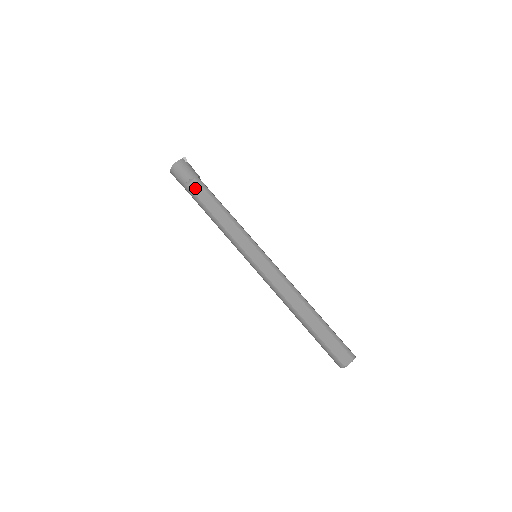
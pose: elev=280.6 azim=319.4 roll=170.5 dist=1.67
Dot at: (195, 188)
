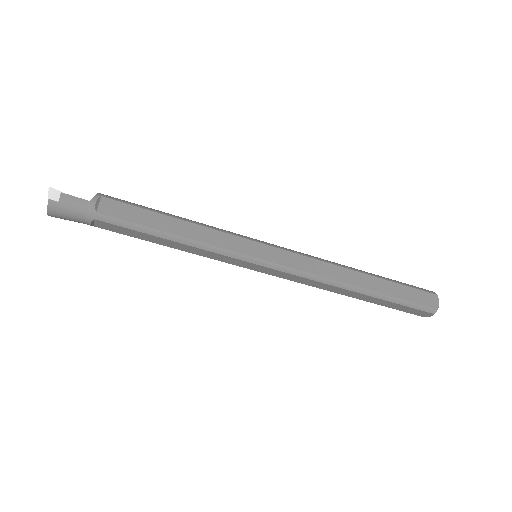
Dot at: (108, 228)
